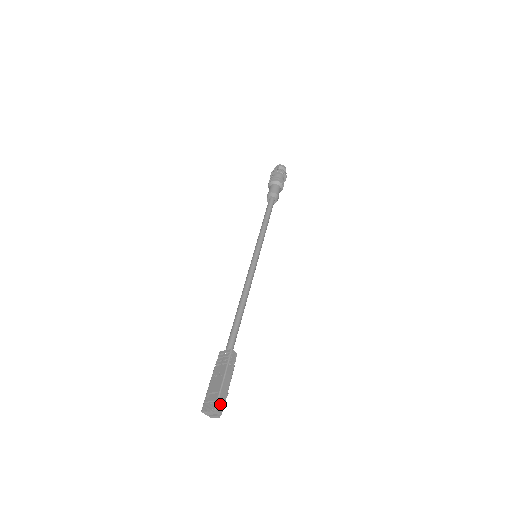
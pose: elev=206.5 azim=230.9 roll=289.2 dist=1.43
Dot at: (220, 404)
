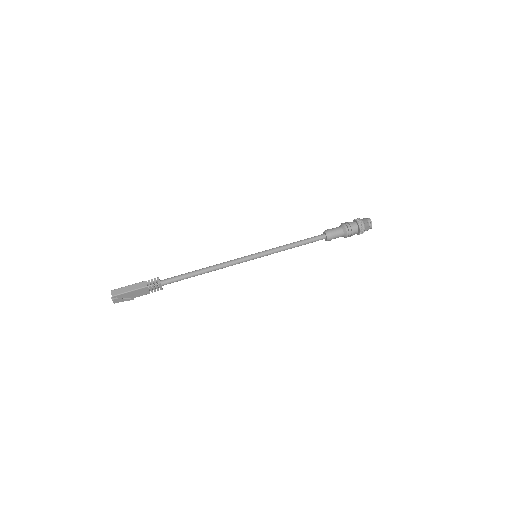
Dot at: (117, 291)
